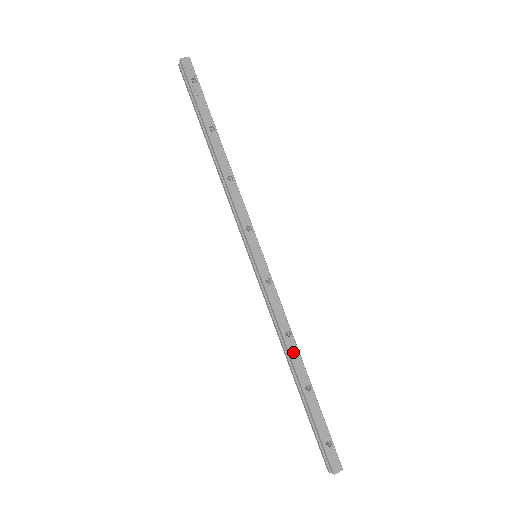
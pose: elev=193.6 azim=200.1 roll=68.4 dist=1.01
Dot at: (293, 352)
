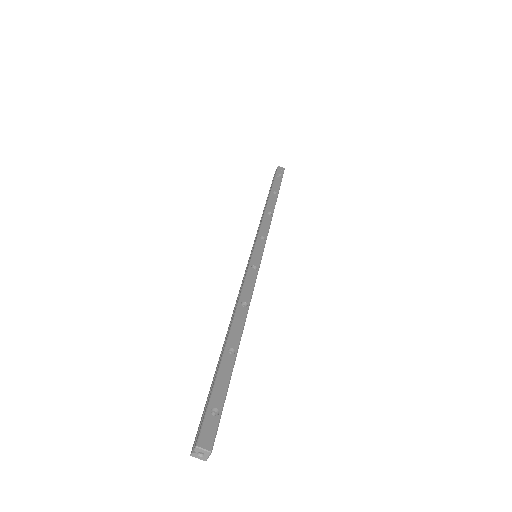
Dot at: (239, 318)
